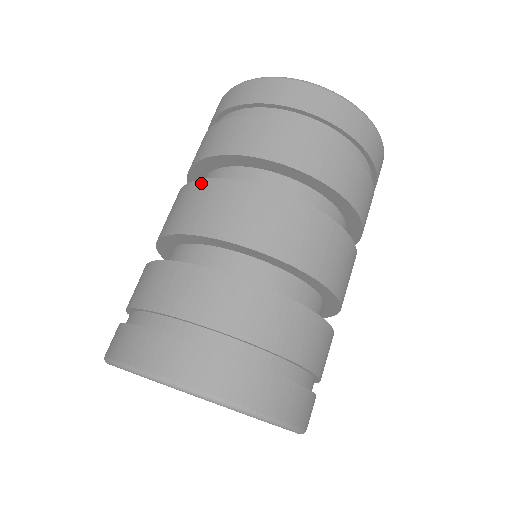
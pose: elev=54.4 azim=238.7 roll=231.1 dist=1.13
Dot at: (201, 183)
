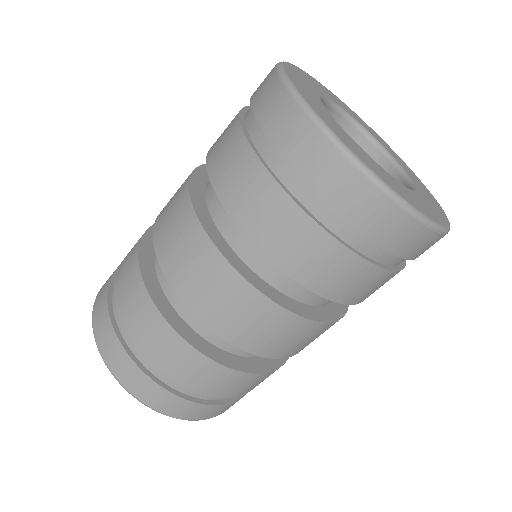
Dot at: (231, 273)
